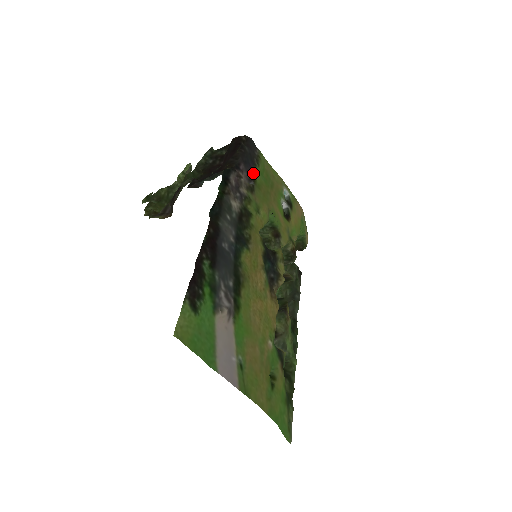
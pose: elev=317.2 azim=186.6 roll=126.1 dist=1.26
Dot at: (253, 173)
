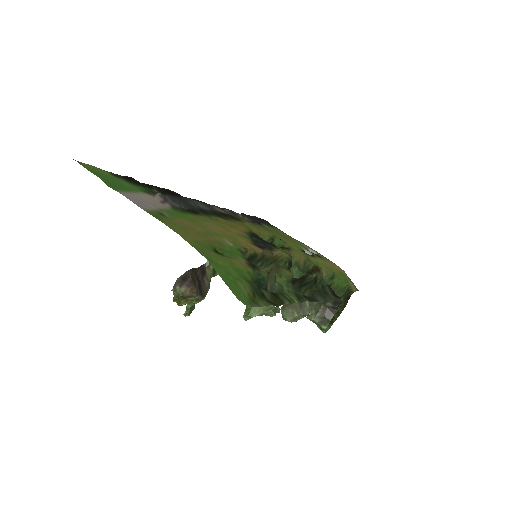
Dot at: (260, 224)
